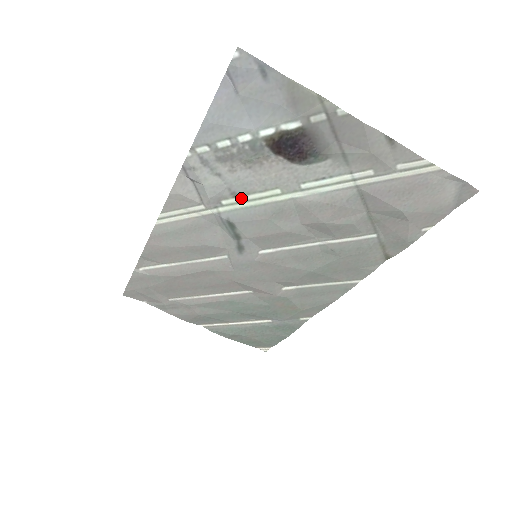
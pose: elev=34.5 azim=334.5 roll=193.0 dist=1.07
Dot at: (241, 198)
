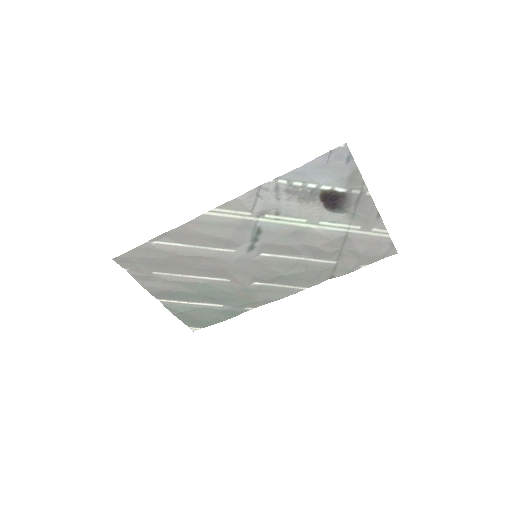
Dot at: (280, 217)
